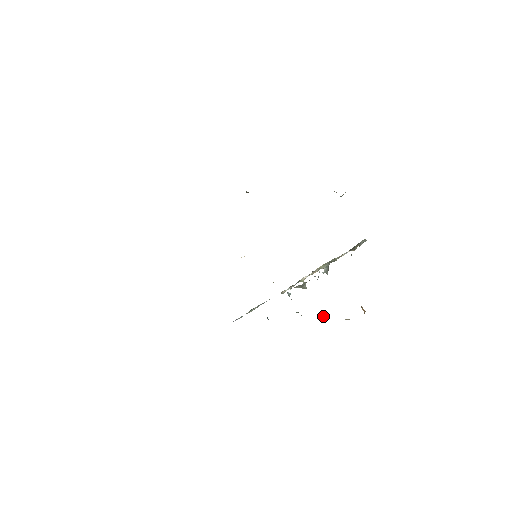
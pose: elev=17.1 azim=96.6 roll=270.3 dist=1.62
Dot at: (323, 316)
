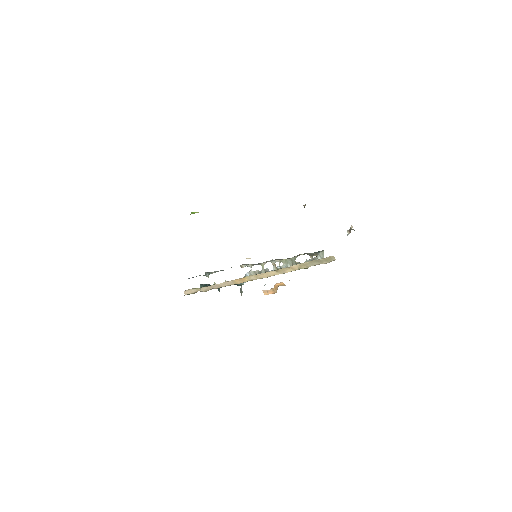
Dot at: occluded
